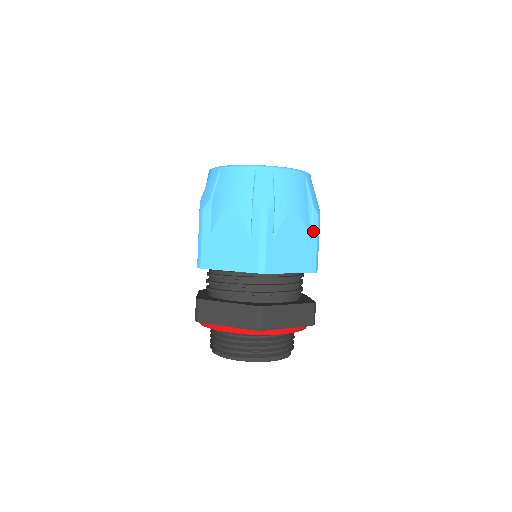
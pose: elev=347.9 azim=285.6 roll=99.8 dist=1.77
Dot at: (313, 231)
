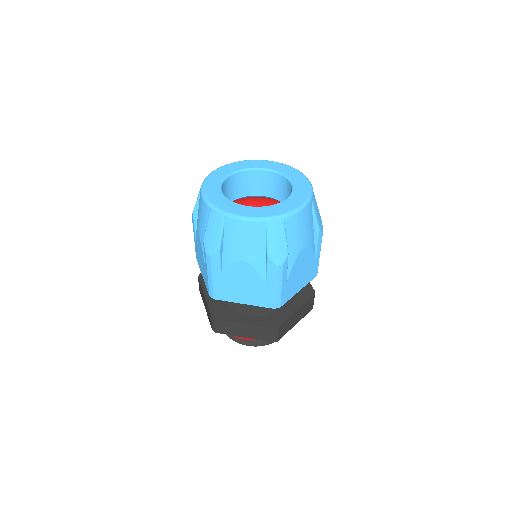
Dot at: (317, 248)
